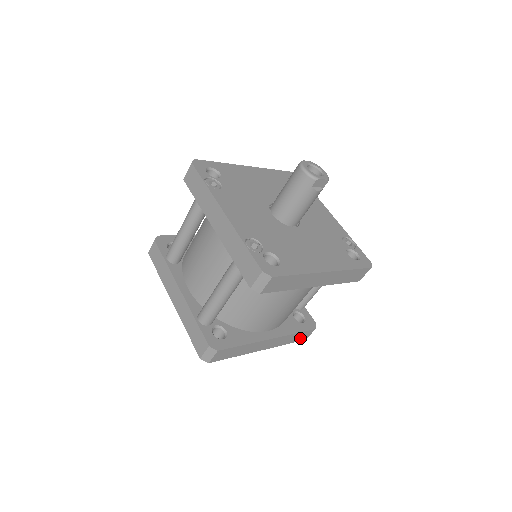
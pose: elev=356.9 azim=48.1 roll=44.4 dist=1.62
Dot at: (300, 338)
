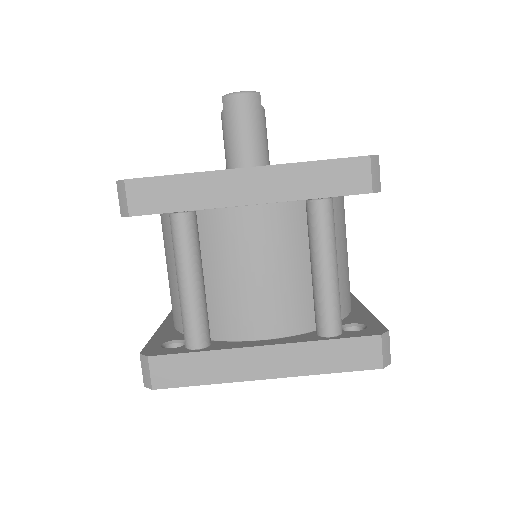
Dot at: occluded
